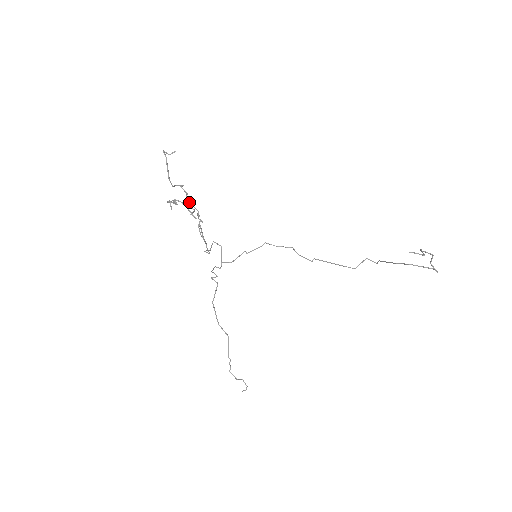
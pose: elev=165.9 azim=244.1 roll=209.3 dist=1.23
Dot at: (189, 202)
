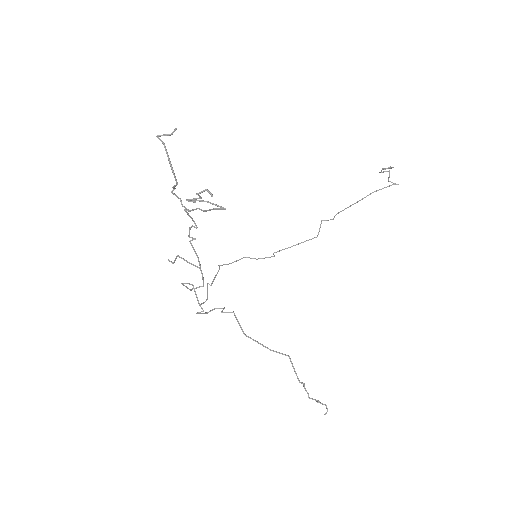
Dot at: (187, 209)
